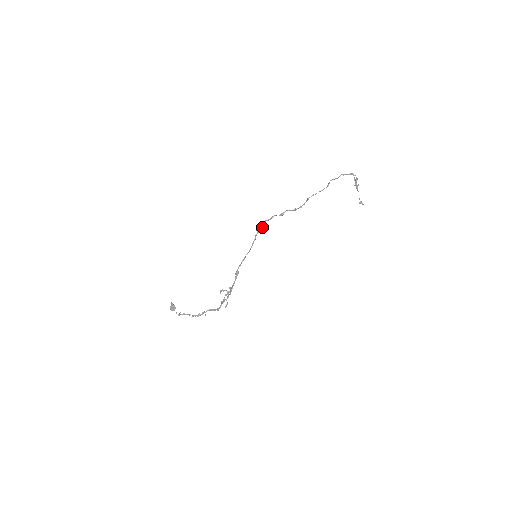
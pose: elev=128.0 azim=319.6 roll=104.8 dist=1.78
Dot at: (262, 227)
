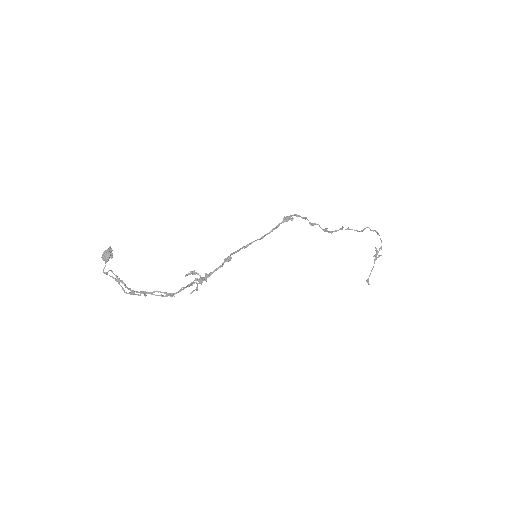
Dot at: (292, 218)
